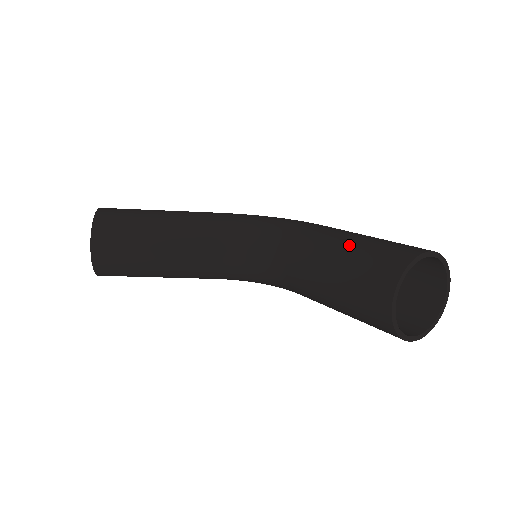
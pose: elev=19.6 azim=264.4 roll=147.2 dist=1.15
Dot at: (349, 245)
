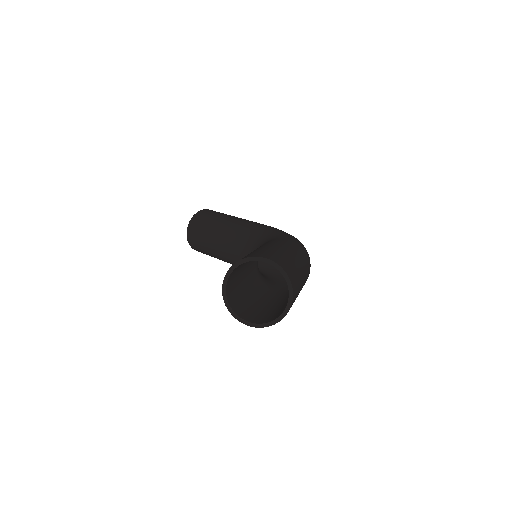
Dot at: (256, 249)
